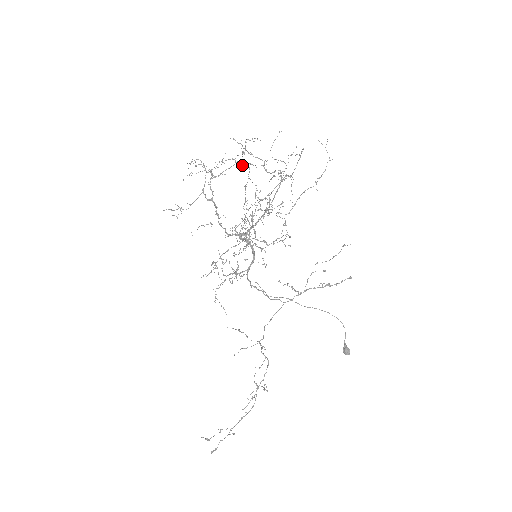
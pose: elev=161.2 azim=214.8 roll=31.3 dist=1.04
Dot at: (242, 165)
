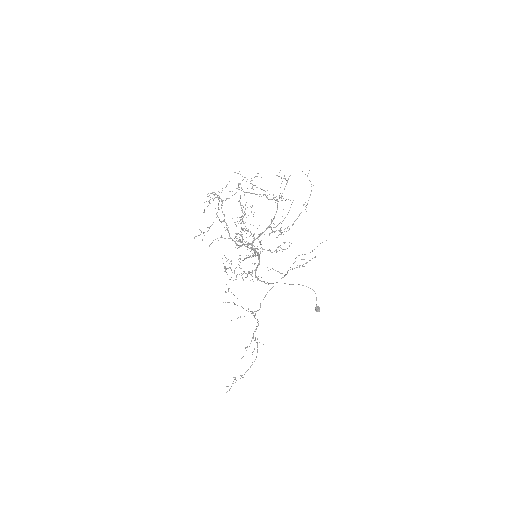
Dot at: (238, 186)
